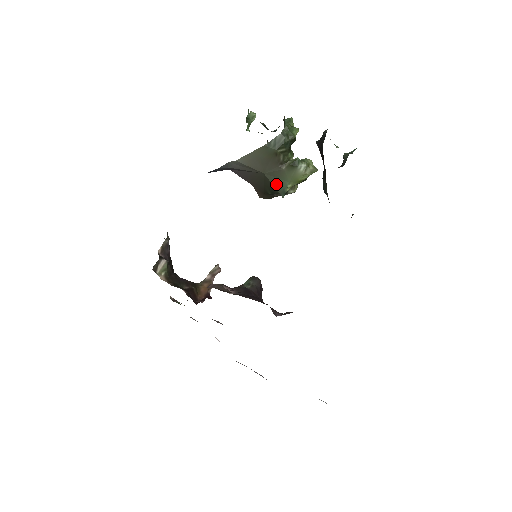
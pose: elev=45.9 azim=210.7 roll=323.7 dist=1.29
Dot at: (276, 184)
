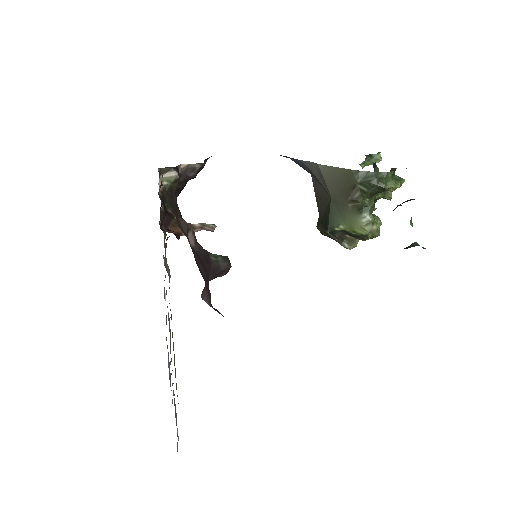
Dot at: (333, 215)
